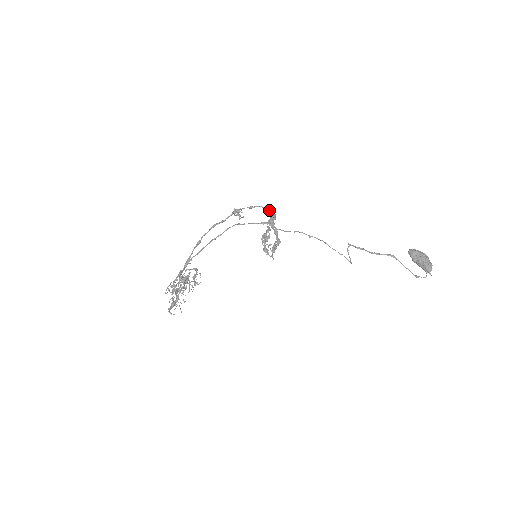
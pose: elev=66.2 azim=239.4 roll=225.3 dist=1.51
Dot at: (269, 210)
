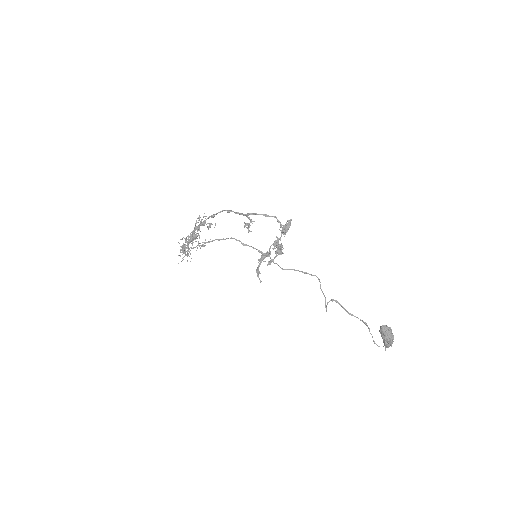
Dot at: occluded
